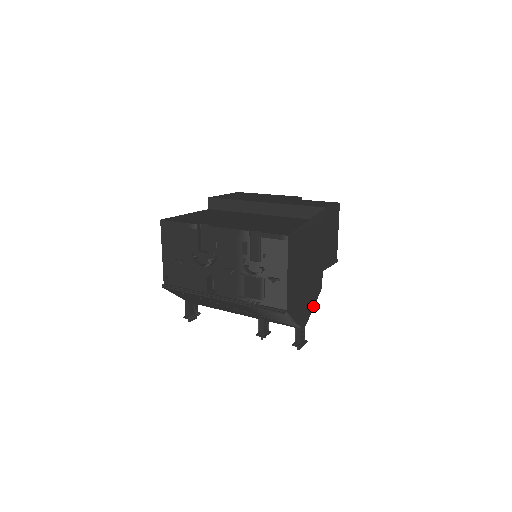
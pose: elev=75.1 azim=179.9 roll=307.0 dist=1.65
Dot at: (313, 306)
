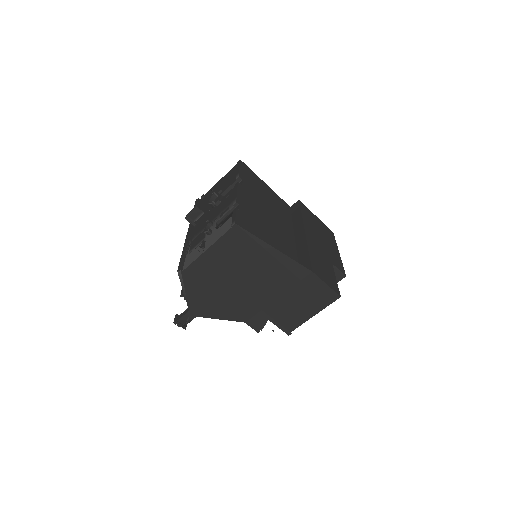
Dot at: (220, 318)
